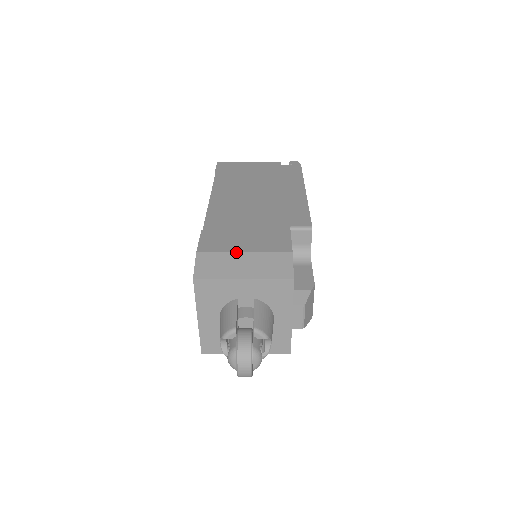
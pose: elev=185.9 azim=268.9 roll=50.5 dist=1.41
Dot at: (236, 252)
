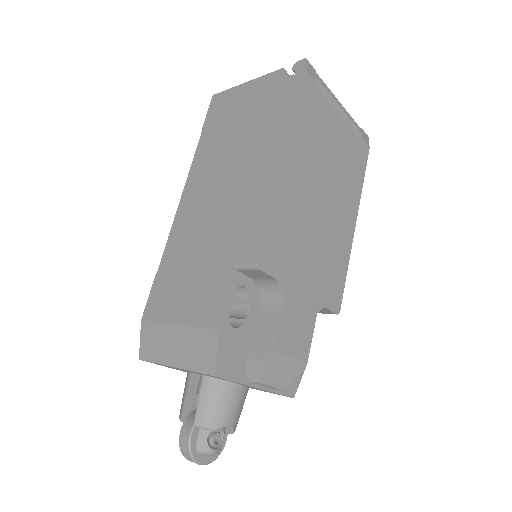
Dot at: (169, 324)
